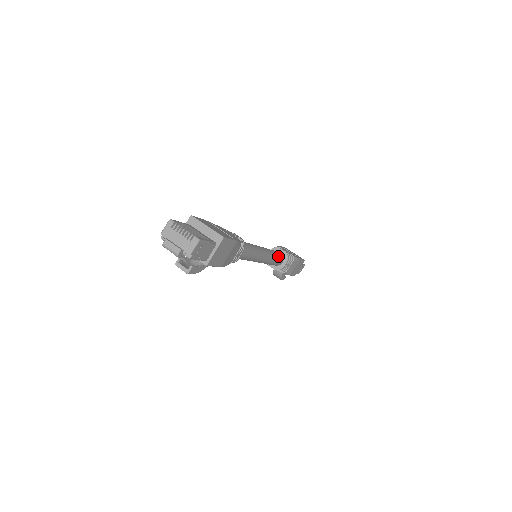
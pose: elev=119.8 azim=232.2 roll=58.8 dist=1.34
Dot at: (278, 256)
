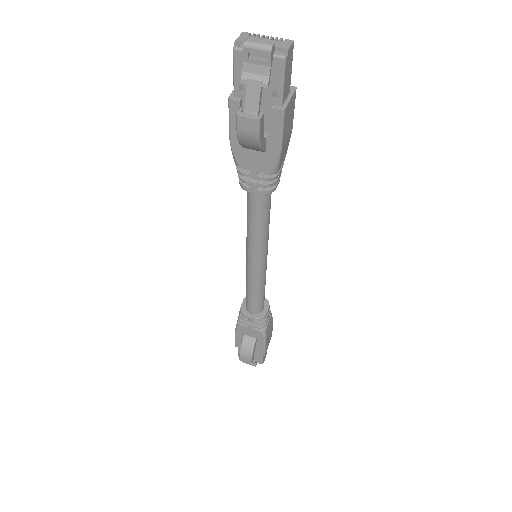
Dot at: occluded
